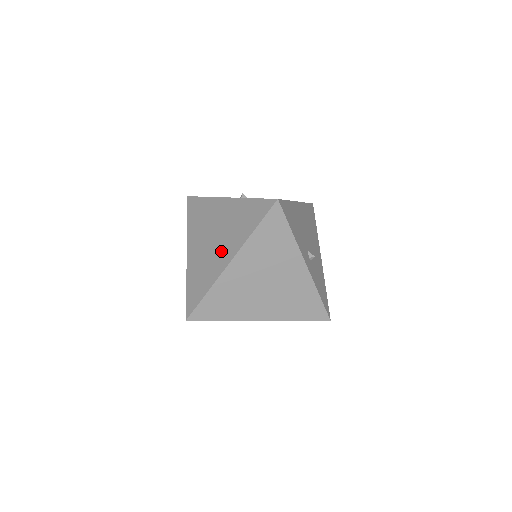
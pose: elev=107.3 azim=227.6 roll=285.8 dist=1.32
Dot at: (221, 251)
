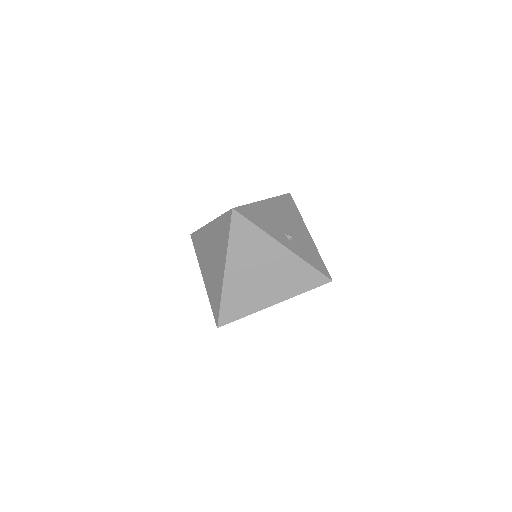
Dot at: (218, 265)
